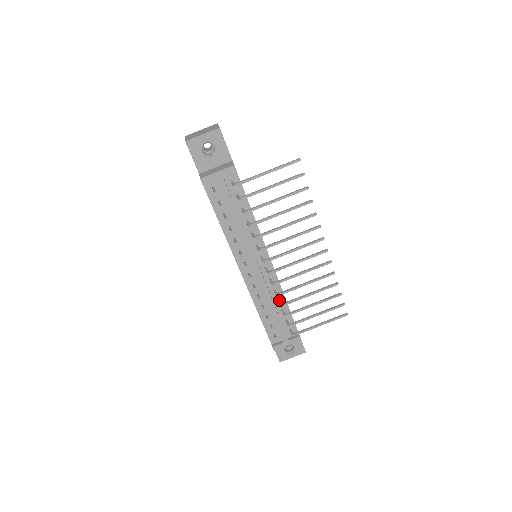
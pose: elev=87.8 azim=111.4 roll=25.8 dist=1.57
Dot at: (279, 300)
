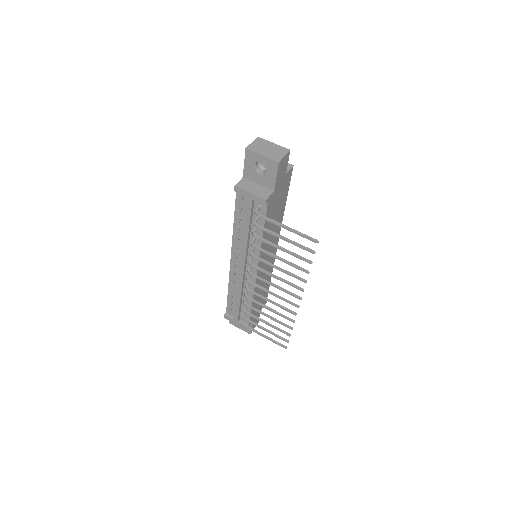
Dot at: occluded
